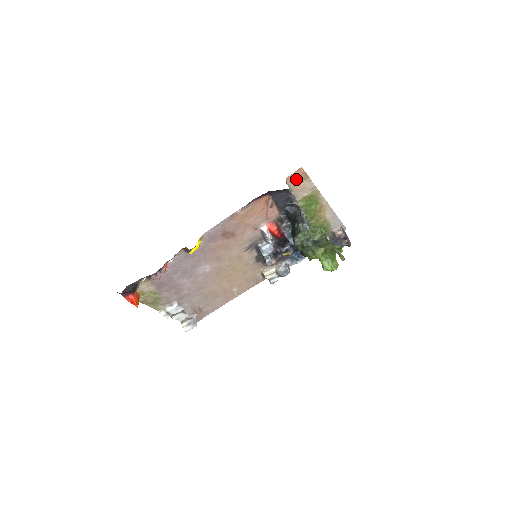
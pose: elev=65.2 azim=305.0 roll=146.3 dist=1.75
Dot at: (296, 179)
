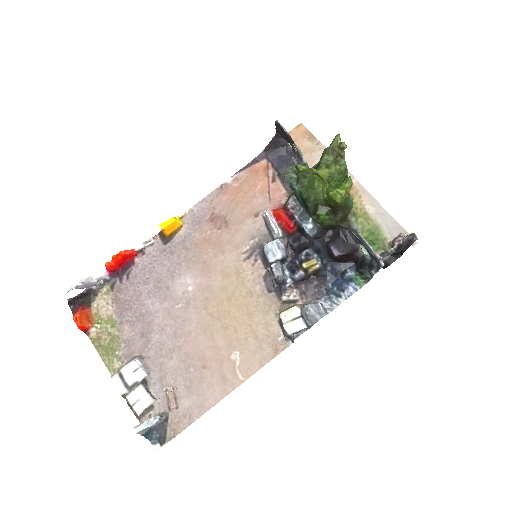
Dot at: (298, 139)
